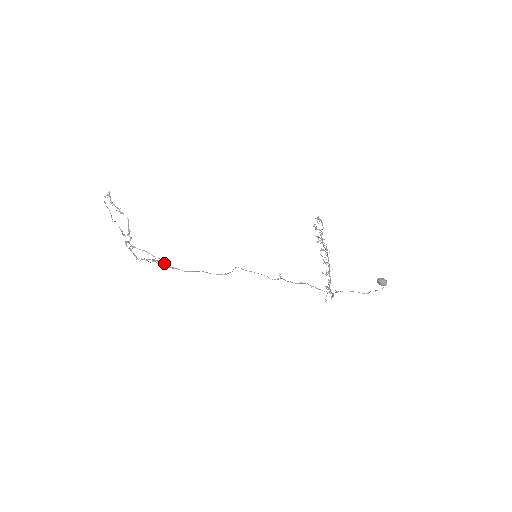
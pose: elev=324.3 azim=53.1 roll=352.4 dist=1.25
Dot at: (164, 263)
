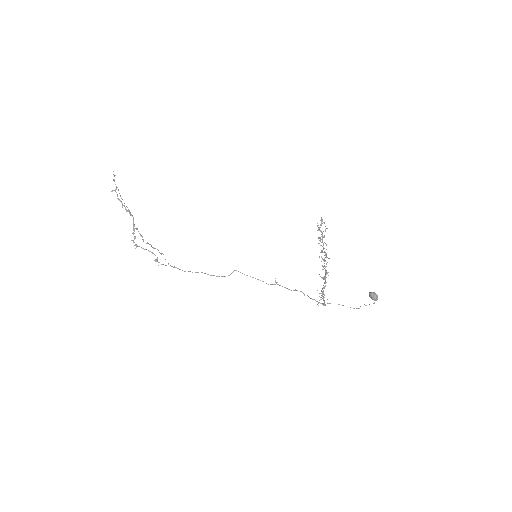
Dot at: occluded
